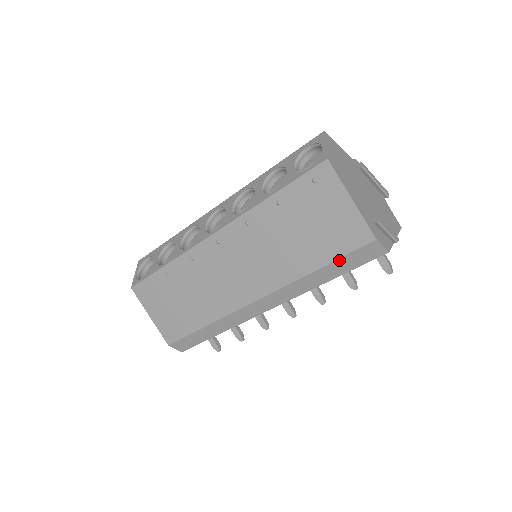
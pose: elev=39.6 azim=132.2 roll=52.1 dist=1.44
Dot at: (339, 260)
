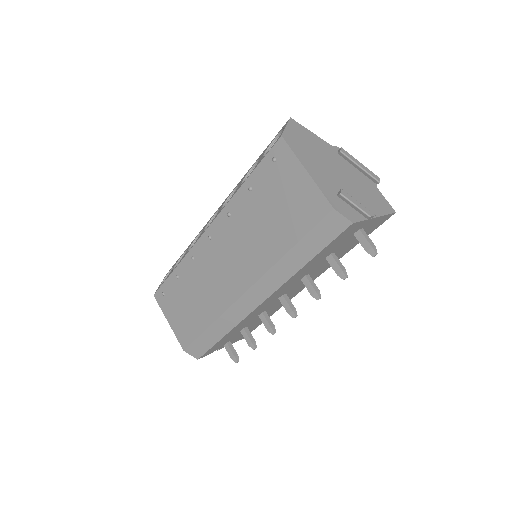
Dot at: (306, 237)
